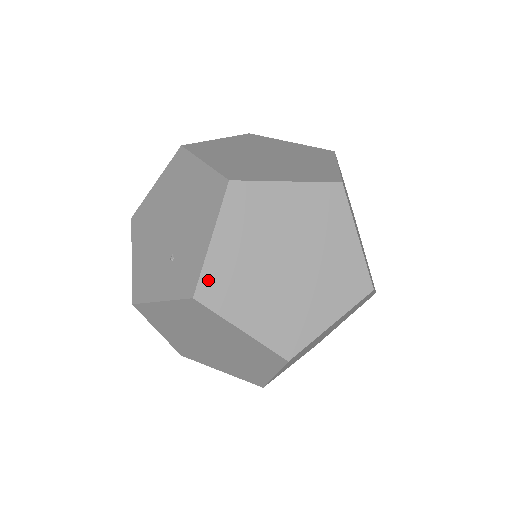
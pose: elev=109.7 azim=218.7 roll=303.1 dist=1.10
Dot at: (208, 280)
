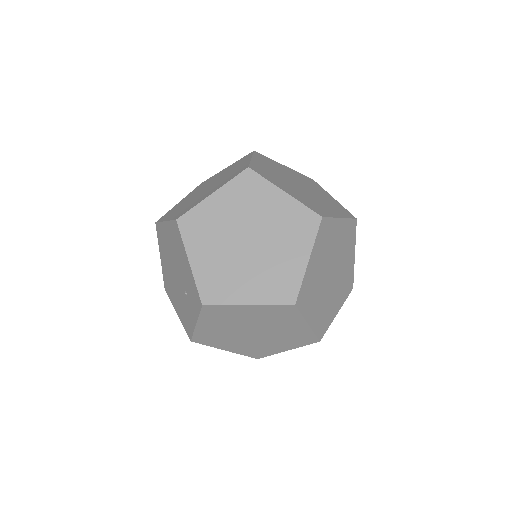
Dot at: (204, 288)
